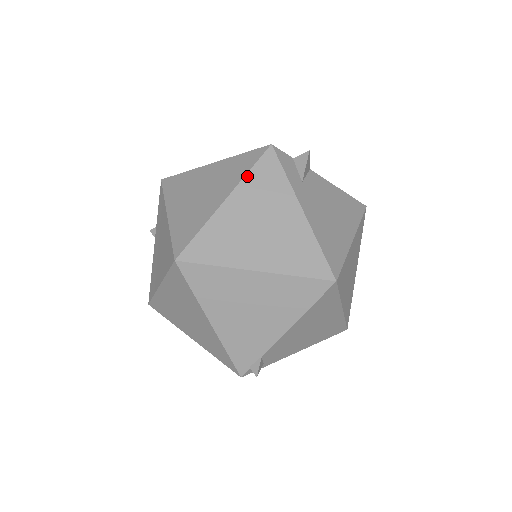
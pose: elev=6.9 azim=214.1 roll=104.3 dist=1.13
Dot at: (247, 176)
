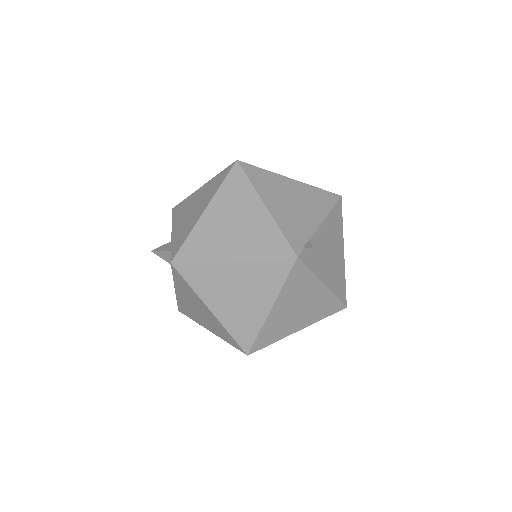
Dot at: occluded
